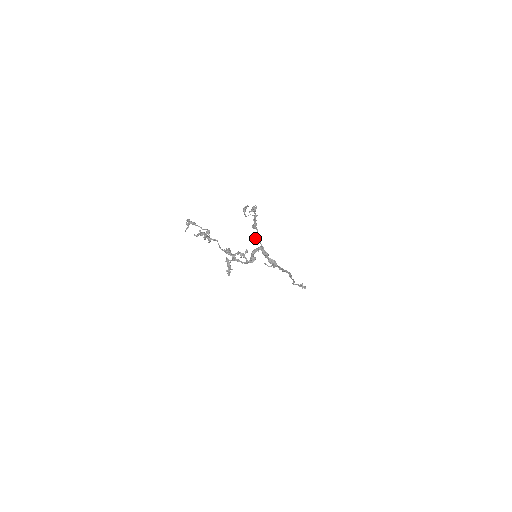
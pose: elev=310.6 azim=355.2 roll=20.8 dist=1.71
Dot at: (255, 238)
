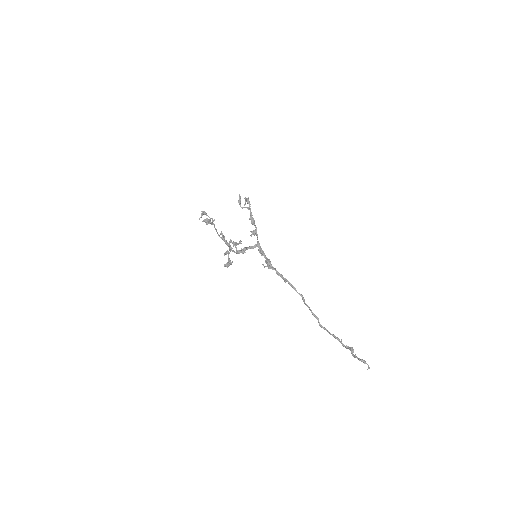
Dot at: (254, 234)
